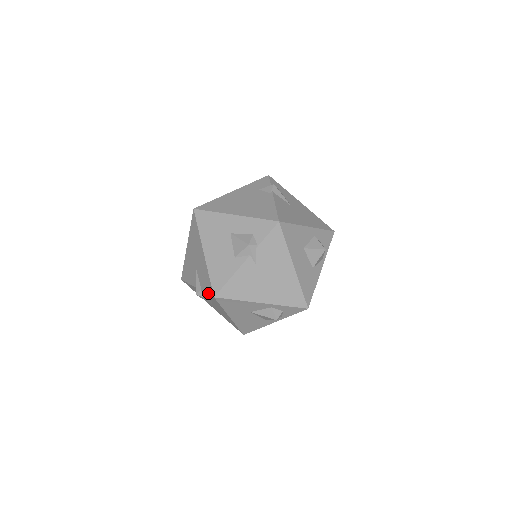
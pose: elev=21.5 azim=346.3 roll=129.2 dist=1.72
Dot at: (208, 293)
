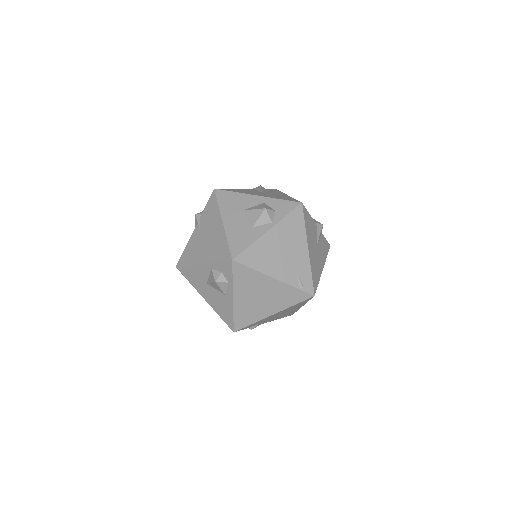
Dot at: occluded
